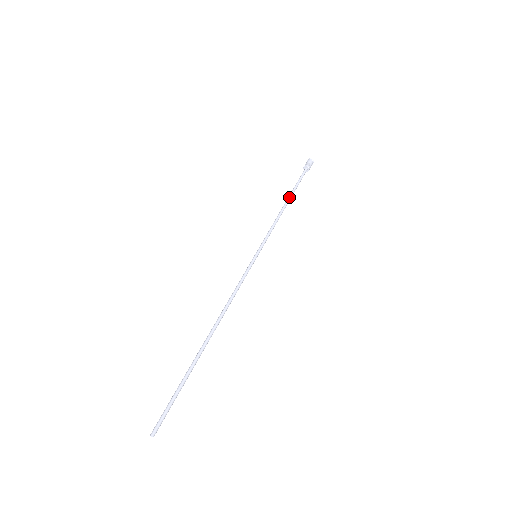
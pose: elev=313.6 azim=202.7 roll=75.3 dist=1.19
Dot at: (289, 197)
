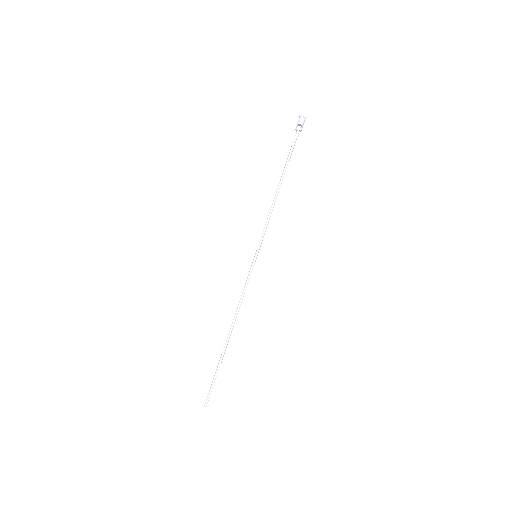
Dot at: (281, 179)
